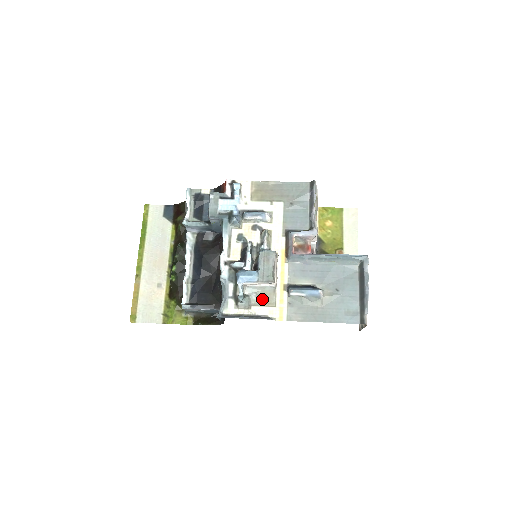
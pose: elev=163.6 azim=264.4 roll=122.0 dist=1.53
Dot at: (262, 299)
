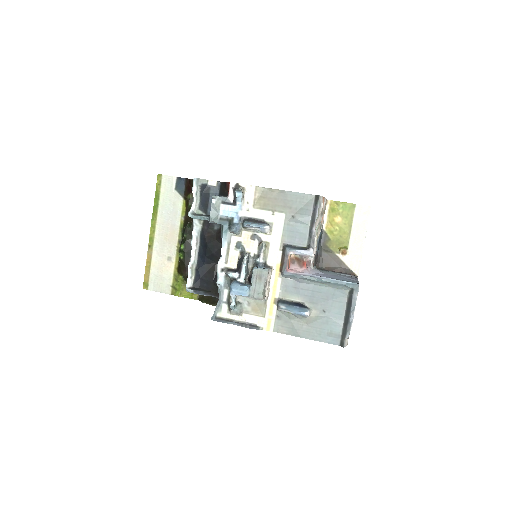
Dot at: (253, 308)
